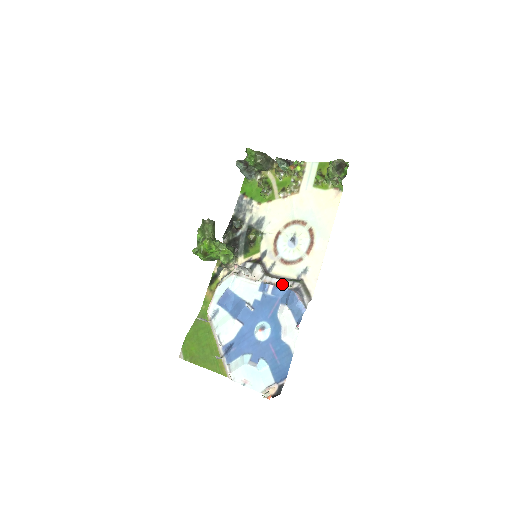
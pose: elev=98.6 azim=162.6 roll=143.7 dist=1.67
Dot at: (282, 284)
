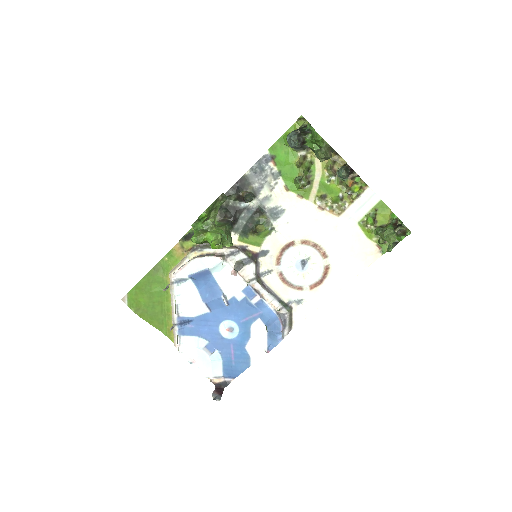
Dot at: (270, 301)
